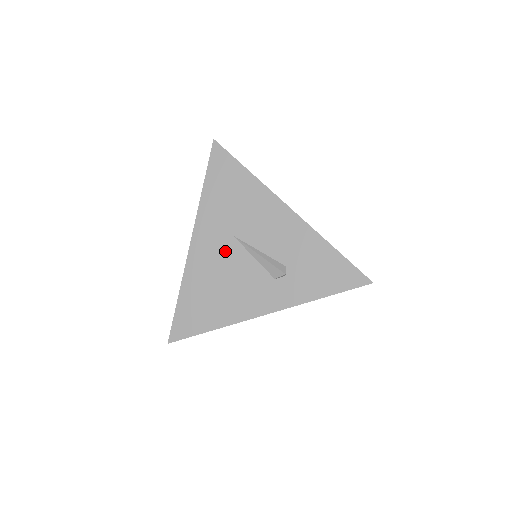
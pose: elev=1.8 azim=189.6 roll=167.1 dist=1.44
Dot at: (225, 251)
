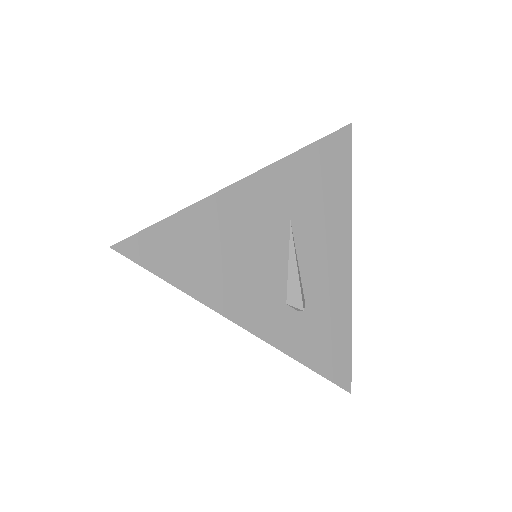
Dot at: (271, 225)
